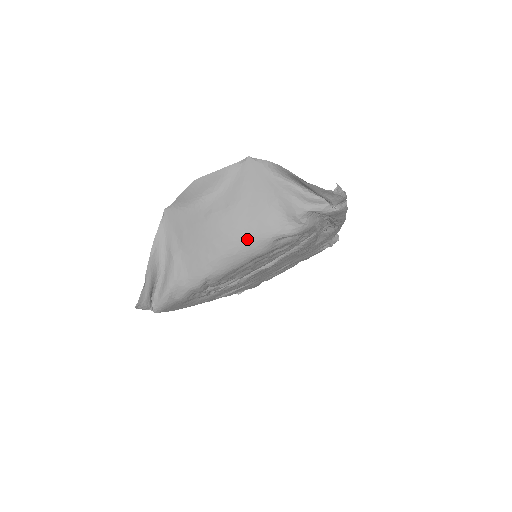
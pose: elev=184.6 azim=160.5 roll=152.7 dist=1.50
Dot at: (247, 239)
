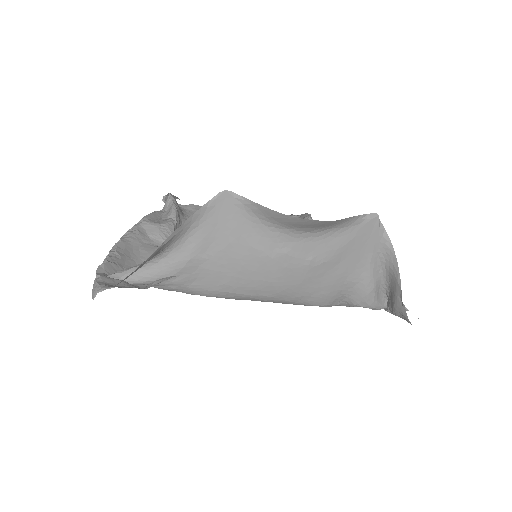
Dot at: (293, 298)
